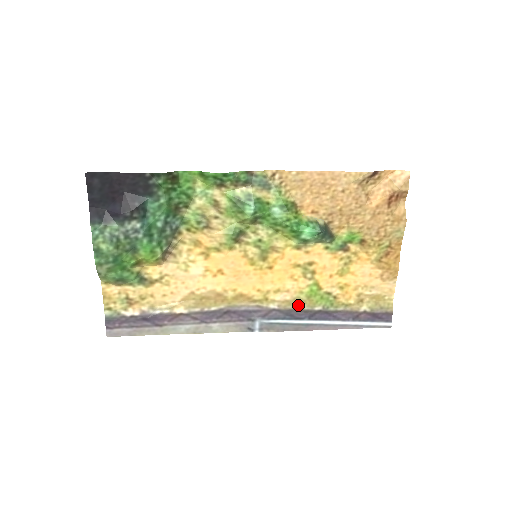
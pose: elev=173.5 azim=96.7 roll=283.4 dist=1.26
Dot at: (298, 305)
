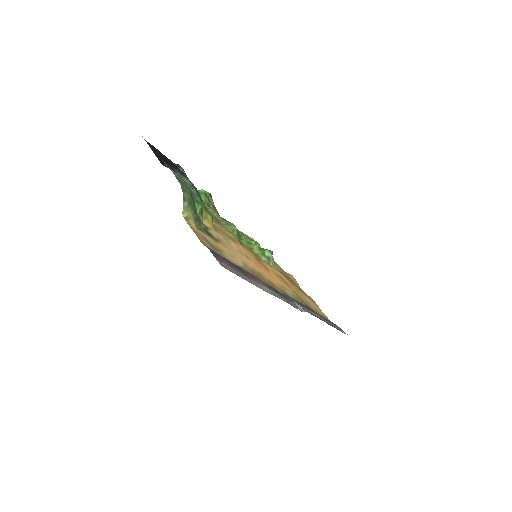
Dot at: (302, 302)
